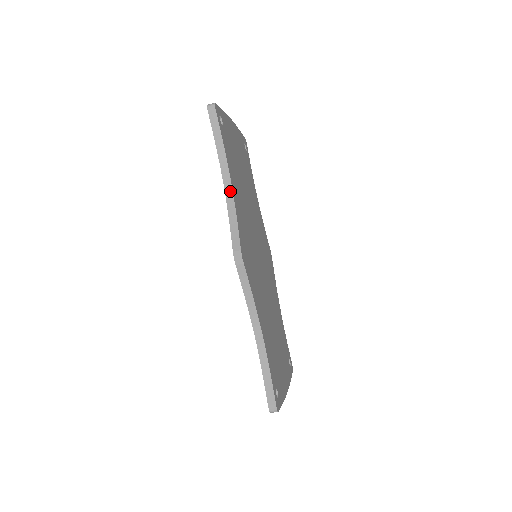
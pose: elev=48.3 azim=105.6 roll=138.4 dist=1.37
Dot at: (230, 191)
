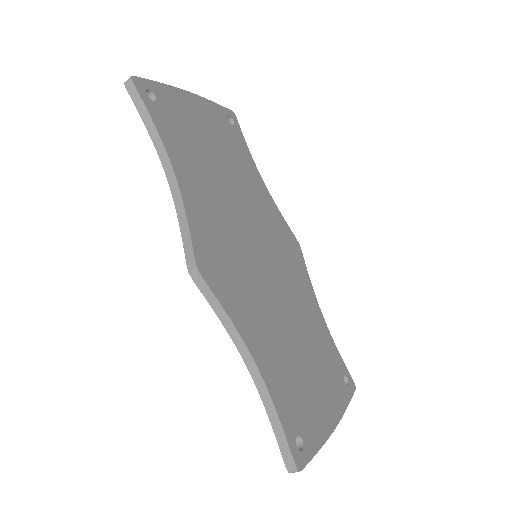
Dot at: (175, 184)
